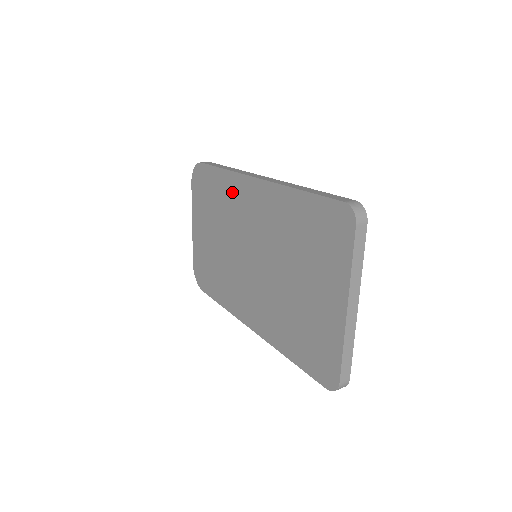
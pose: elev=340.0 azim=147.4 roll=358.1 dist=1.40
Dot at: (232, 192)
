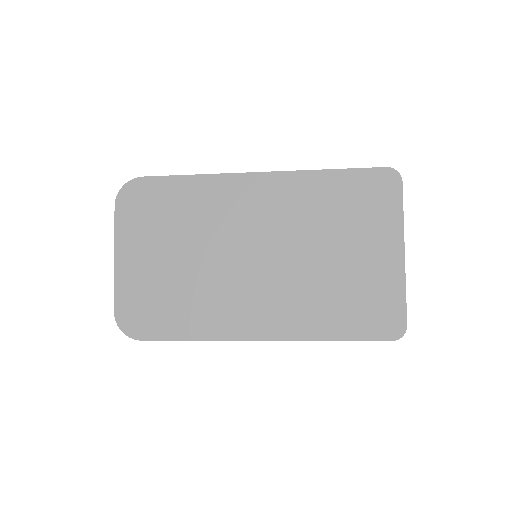
Dot at: (214, 196)
